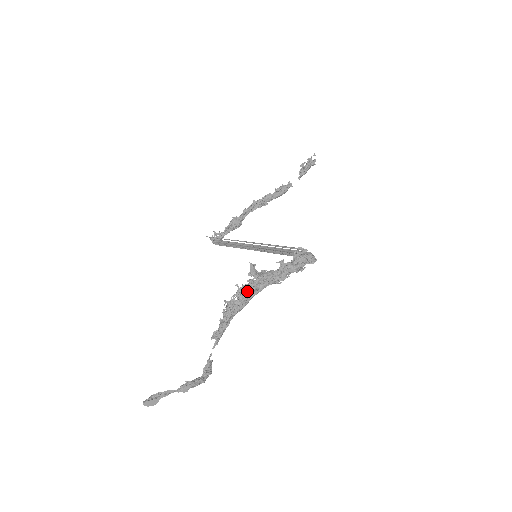
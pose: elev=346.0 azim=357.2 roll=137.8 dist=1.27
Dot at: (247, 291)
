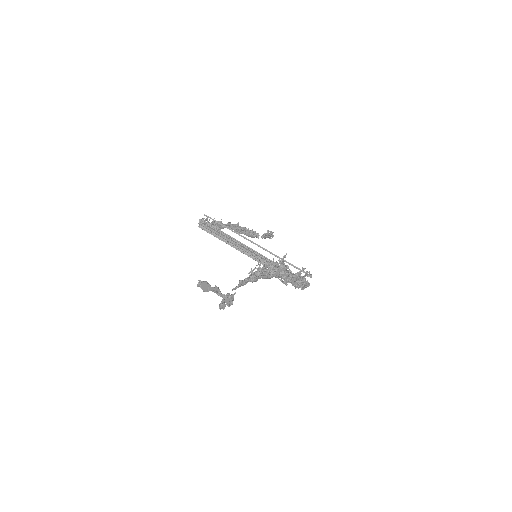
Dot at: (278, 269)
